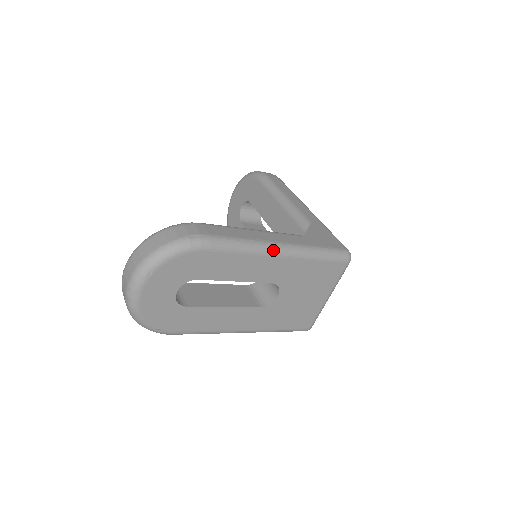
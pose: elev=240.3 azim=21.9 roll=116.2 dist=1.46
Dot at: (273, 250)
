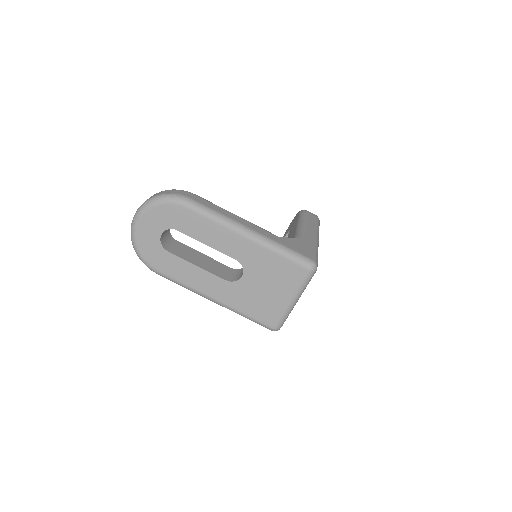
Dot at: (238, 229)
